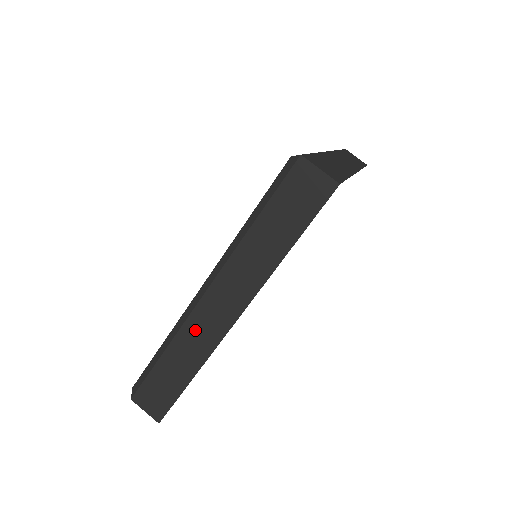
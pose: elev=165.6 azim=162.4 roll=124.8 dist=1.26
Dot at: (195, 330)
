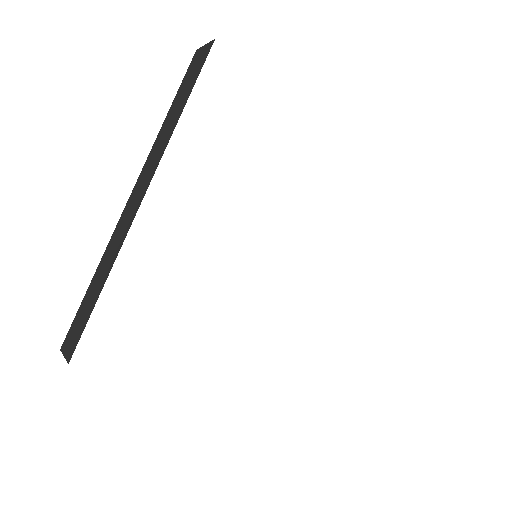
Dot at: (119, 231)
